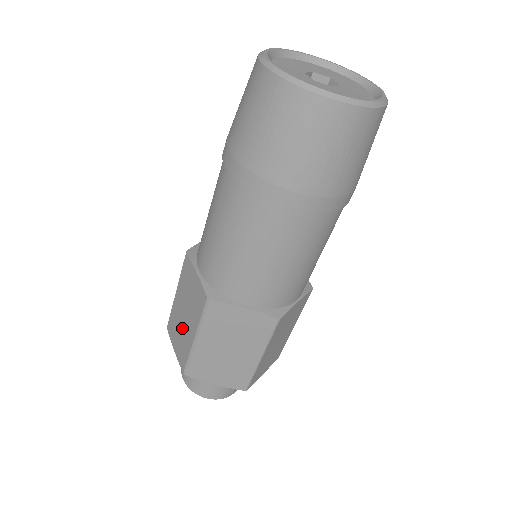
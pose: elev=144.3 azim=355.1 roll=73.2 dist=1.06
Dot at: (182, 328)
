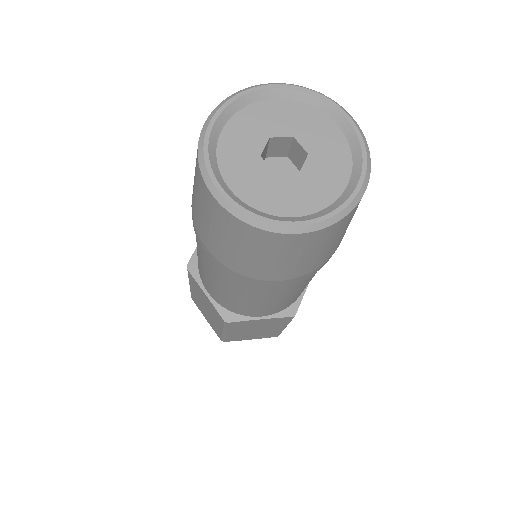
Dot at: (207, 314)
